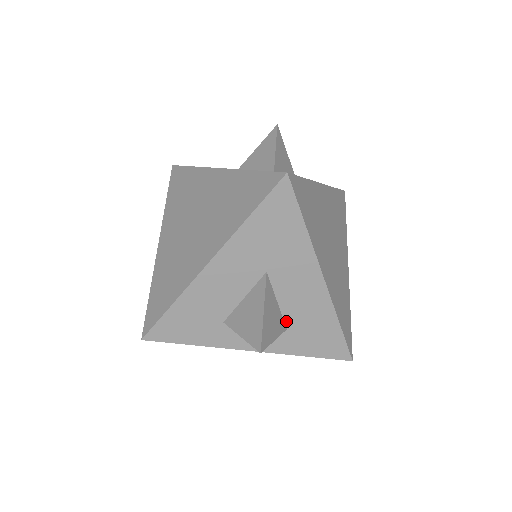
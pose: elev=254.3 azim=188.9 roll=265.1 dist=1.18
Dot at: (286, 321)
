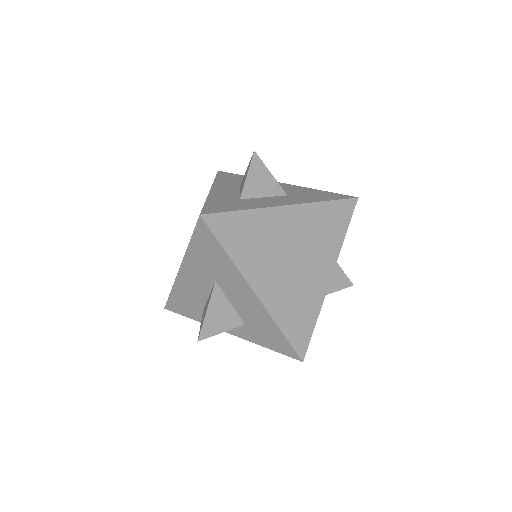
Dot at: (242, 318)
